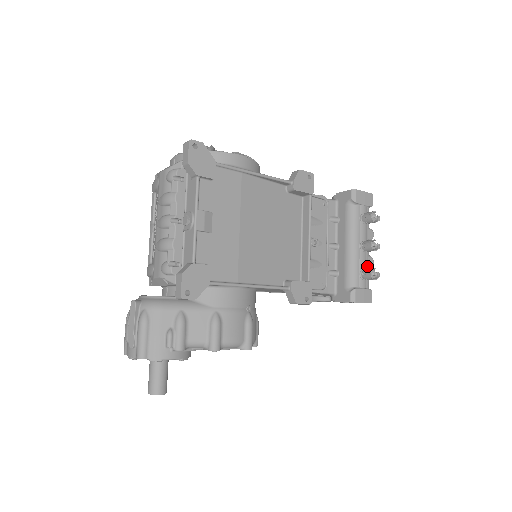
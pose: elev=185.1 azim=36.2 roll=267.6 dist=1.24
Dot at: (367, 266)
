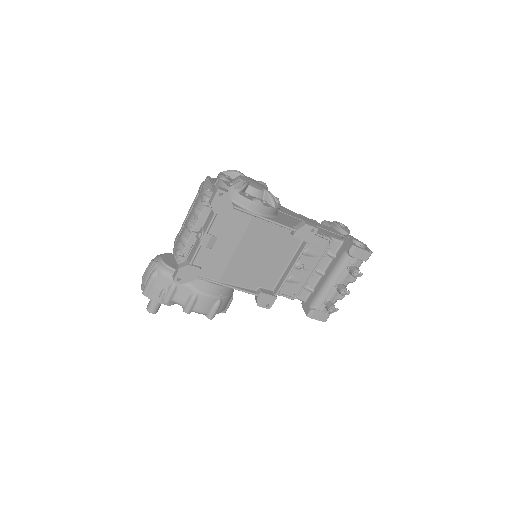
Dot at: (336, 298)
